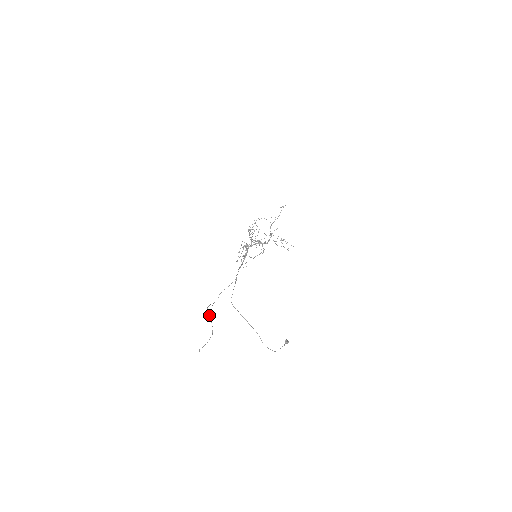
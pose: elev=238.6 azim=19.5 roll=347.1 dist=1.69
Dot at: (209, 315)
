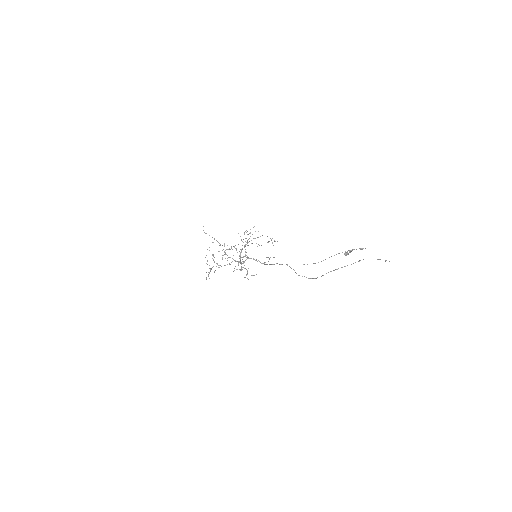
Dot at: occluded
